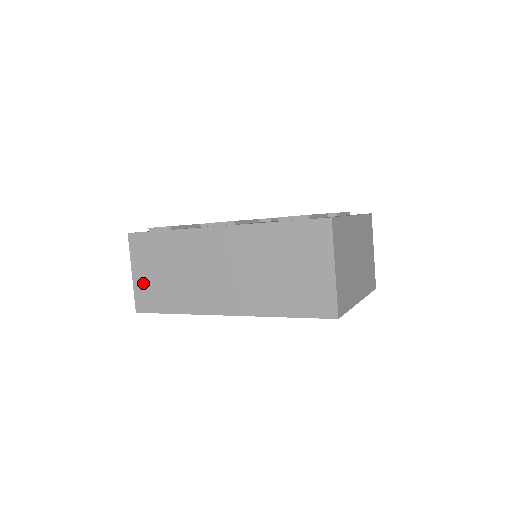
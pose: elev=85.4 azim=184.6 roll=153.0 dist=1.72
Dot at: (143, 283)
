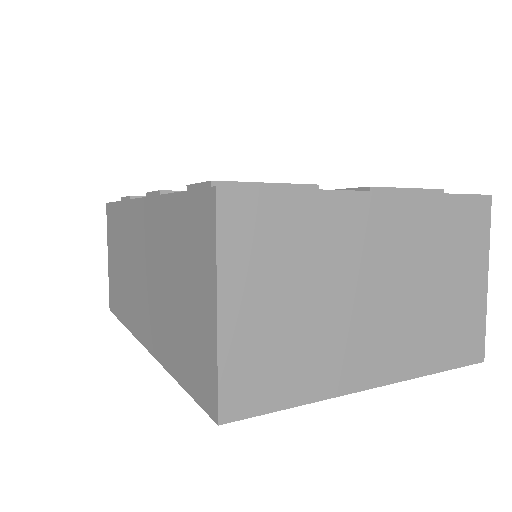
Dot at: (111, 272)
